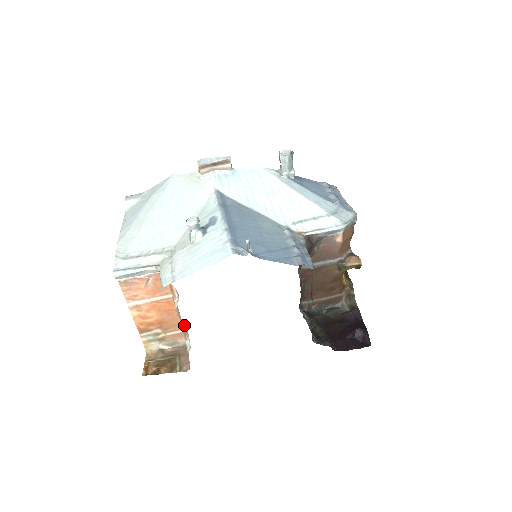
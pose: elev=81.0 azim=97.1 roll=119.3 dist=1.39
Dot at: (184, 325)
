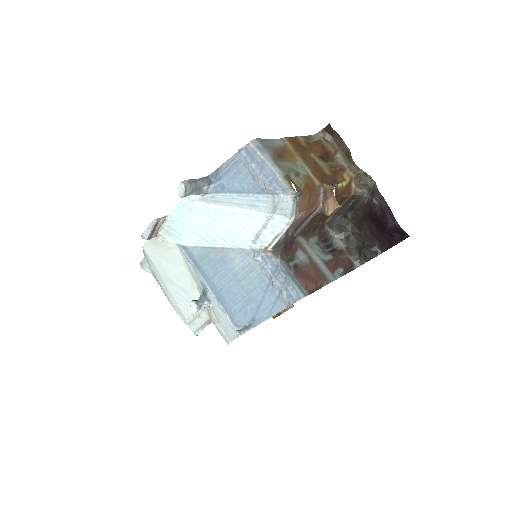
Dot at: occluded
